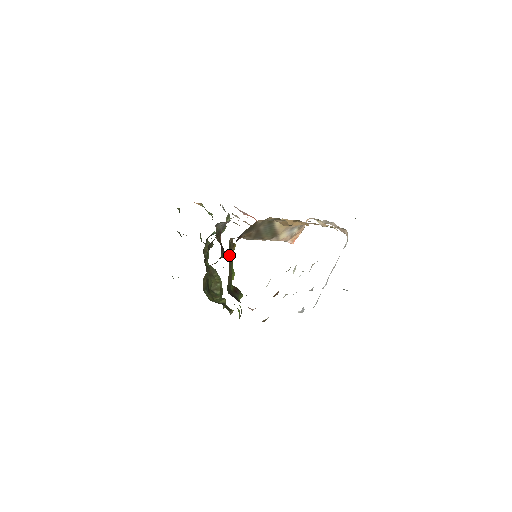
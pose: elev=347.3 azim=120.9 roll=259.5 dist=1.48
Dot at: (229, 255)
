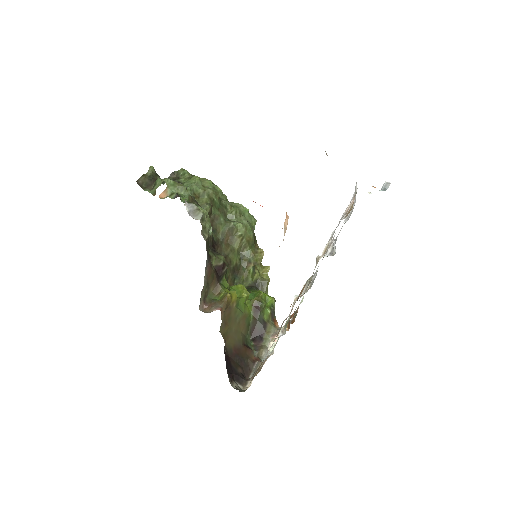
Dot at: (229, 324)
